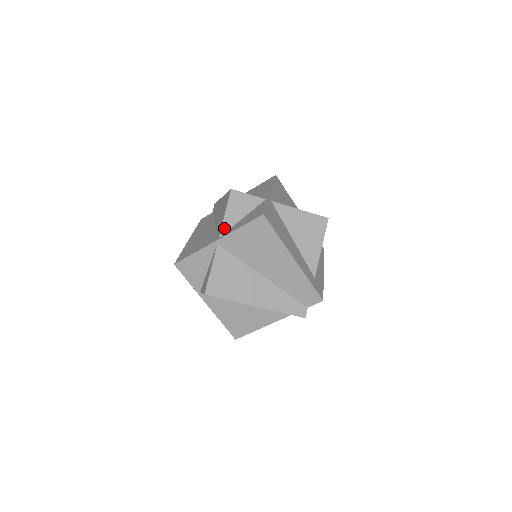
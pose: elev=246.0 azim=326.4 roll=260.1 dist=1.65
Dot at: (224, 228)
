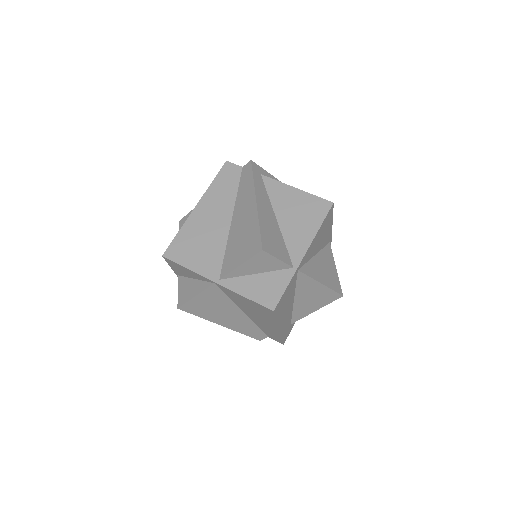
Dot at: (230, 275)
